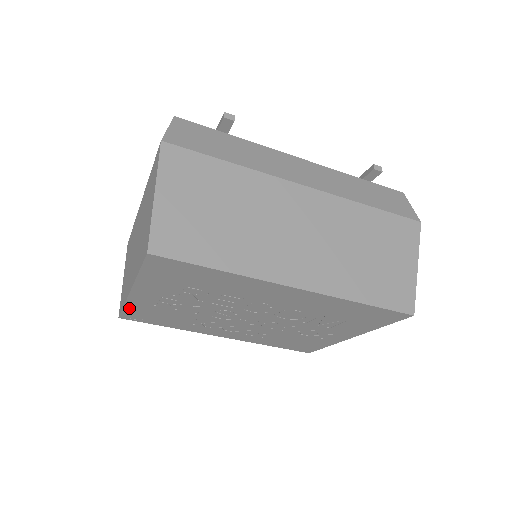
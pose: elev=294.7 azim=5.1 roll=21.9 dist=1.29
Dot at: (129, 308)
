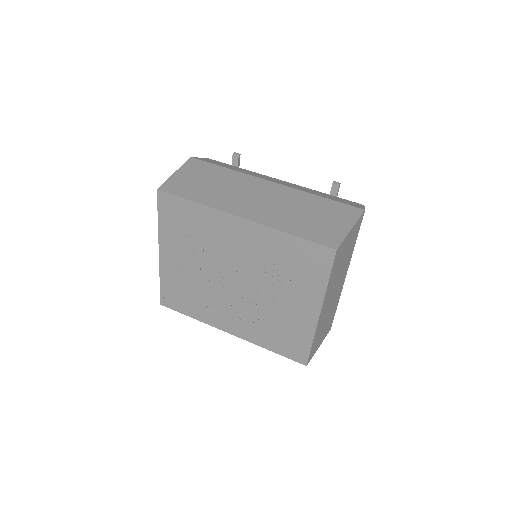
Dot at: (163, 283)
